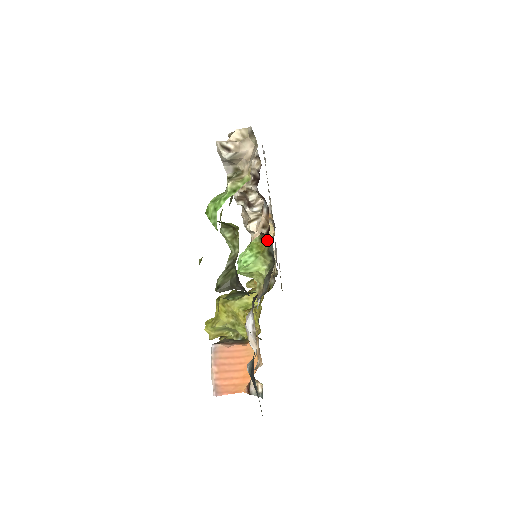
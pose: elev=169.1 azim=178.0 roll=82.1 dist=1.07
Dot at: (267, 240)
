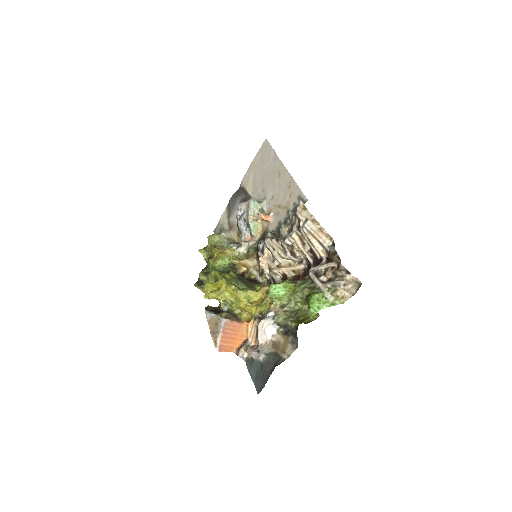
Dot at: occluded
